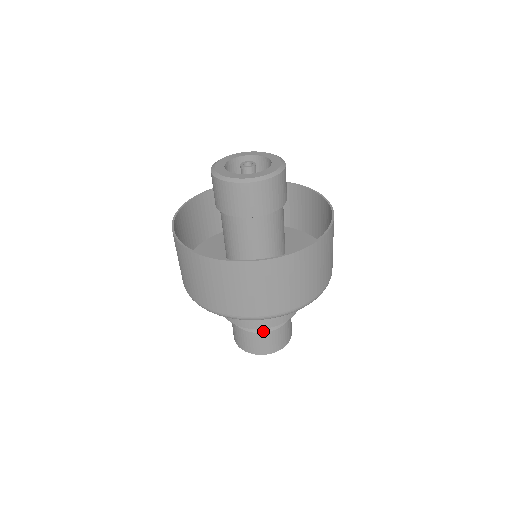
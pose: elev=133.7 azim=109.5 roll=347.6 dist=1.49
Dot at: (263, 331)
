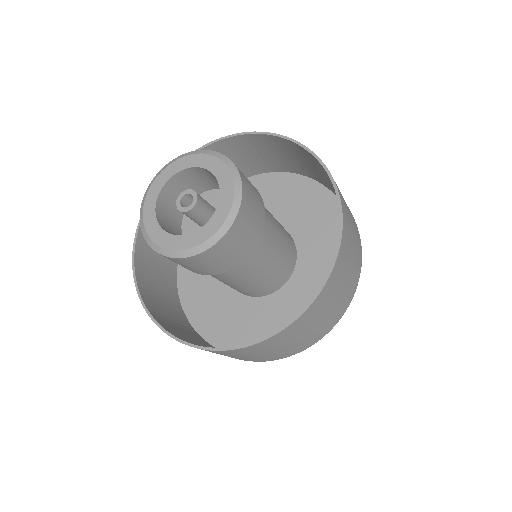
Dot at: occluded
